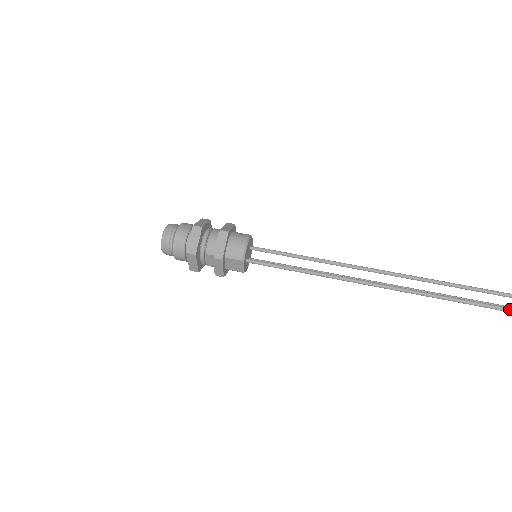
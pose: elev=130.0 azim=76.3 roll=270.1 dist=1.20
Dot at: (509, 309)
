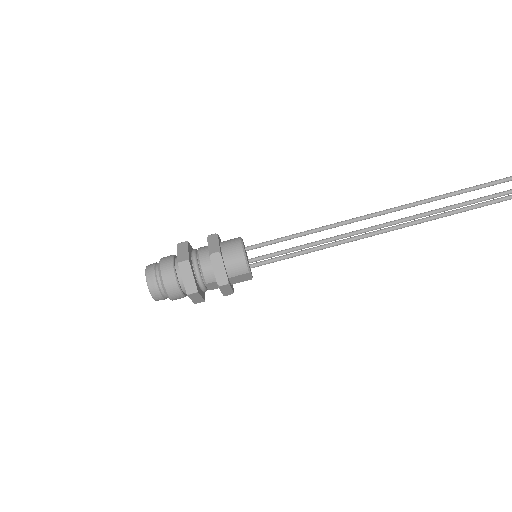
Dot at: out of frame
